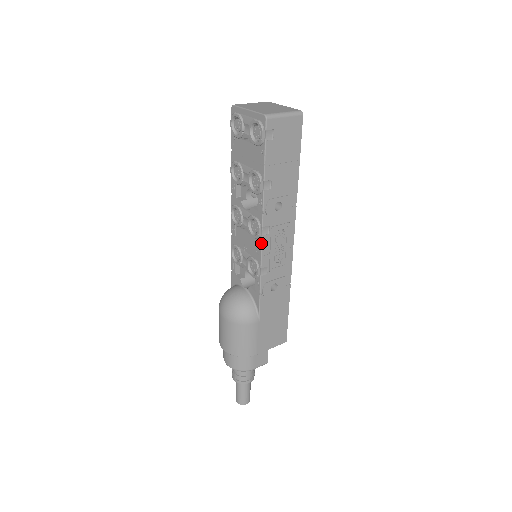
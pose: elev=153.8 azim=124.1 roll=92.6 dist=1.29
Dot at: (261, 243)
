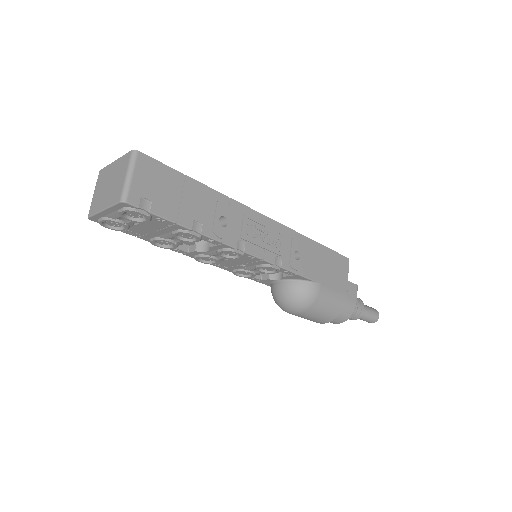
Dot at: (251, 256)
